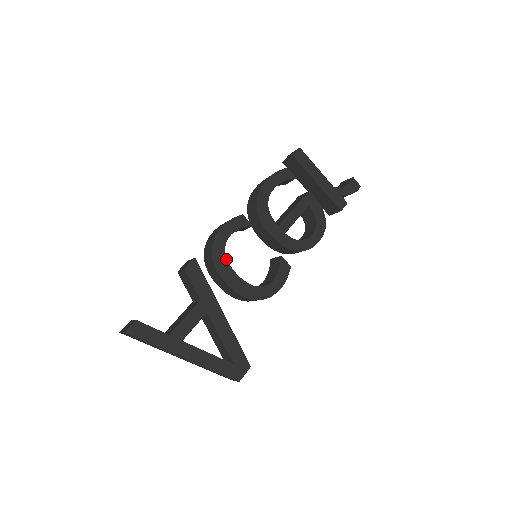
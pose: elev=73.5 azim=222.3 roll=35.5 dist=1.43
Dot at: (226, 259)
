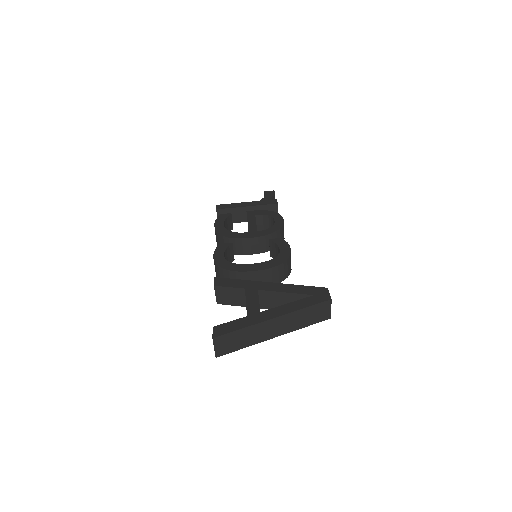
Dot at: (236, 264)
